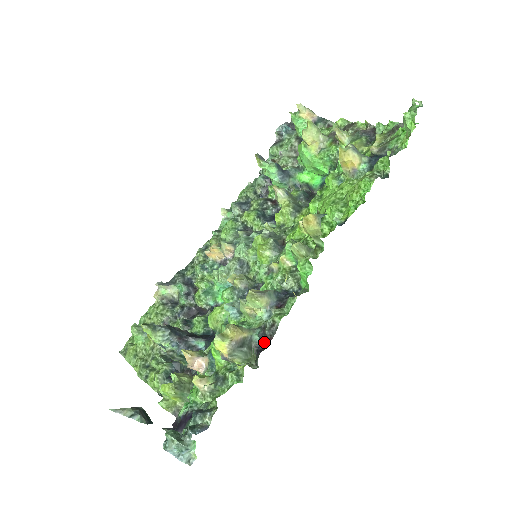
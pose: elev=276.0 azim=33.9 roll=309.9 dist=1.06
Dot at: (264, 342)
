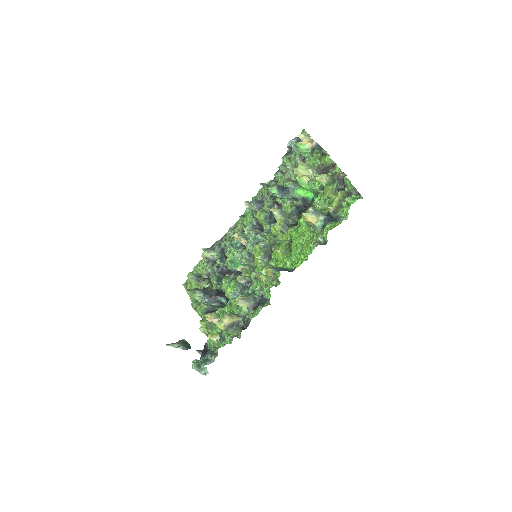
Dot at: (245, 325)
